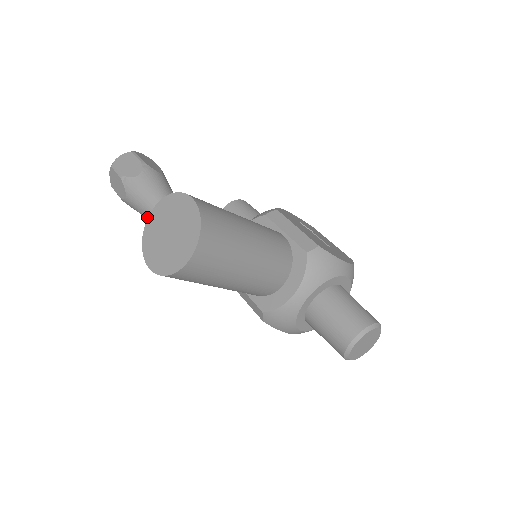
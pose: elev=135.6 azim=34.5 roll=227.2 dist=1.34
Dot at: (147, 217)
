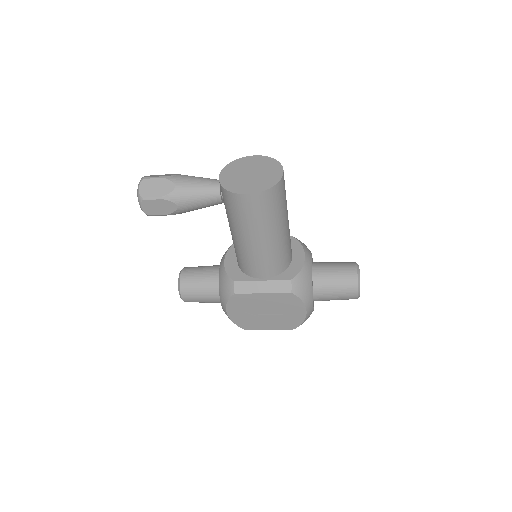
Dot at: (204, 193)
